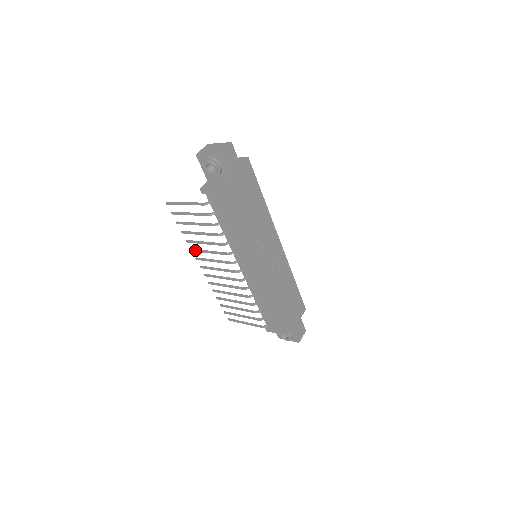
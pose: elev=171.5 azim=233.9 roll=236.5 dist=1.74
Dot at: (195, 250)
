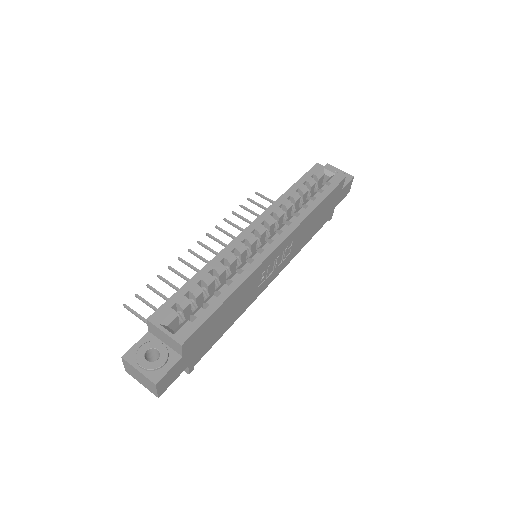
Dot at: occluded
